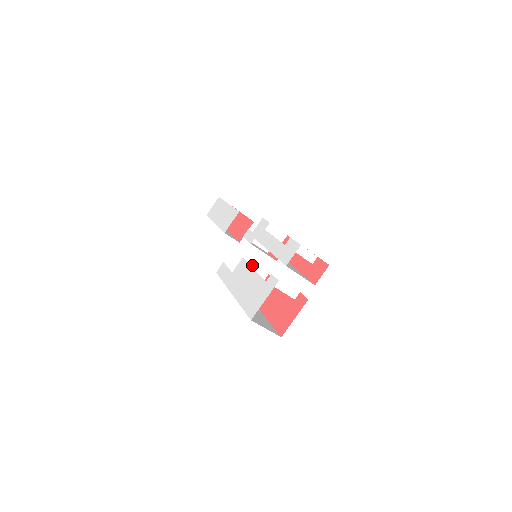
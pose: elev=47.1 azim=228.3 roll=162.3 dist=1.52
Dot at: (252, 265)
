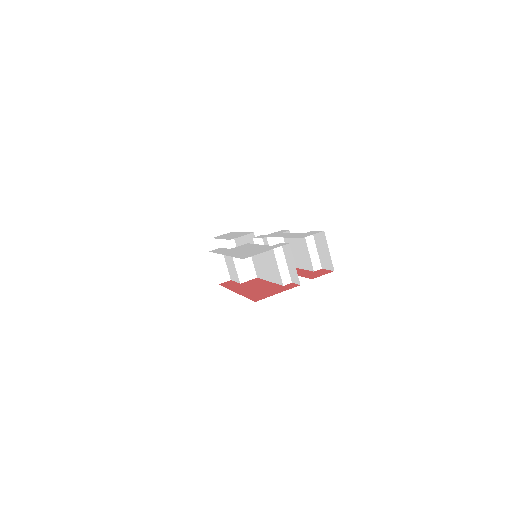
Dot at: (250, 257)
